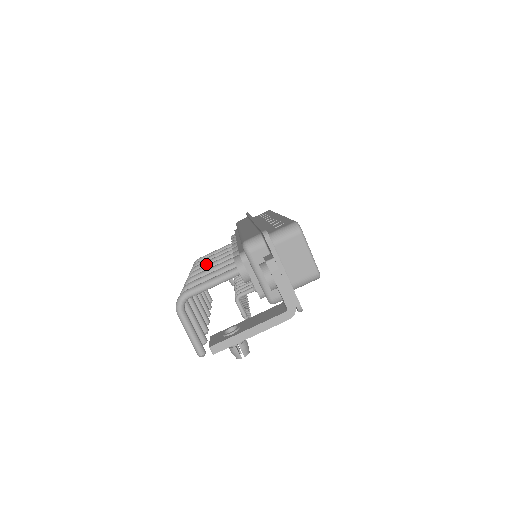
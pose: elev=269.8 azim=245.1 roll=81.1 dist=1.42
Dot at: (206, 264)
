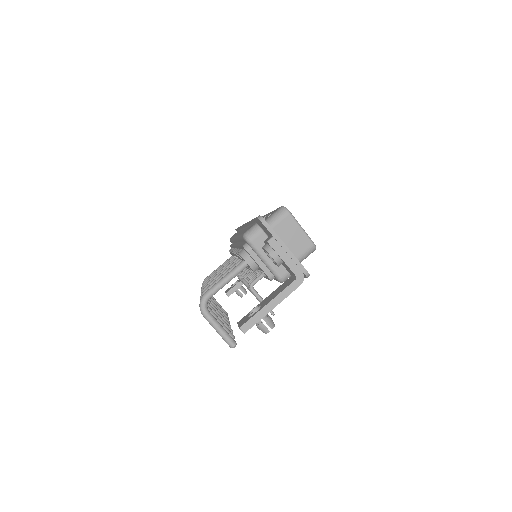
Dot at: occluded
